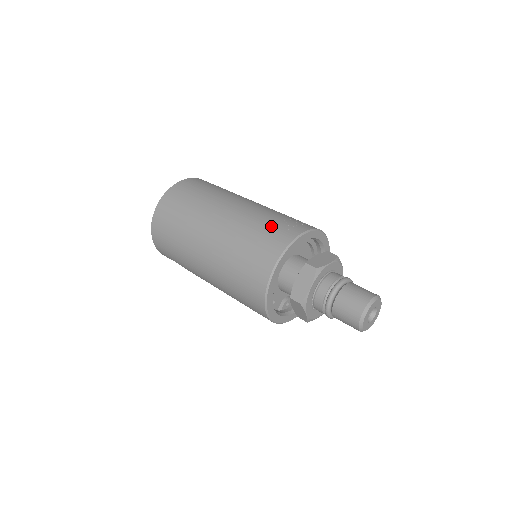
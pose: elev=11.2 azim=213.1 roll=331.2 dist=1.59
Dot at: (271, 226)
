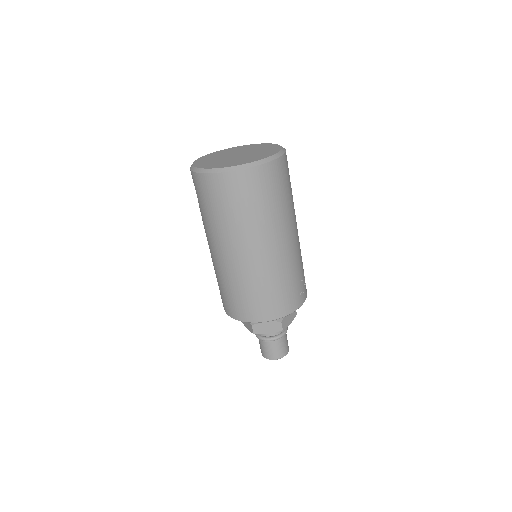
Dot at: (291, 289)
